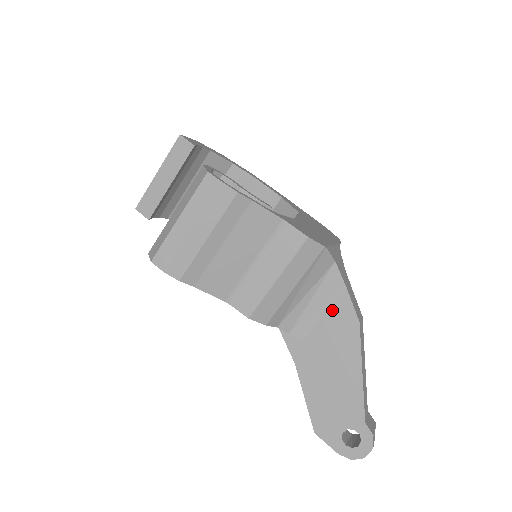
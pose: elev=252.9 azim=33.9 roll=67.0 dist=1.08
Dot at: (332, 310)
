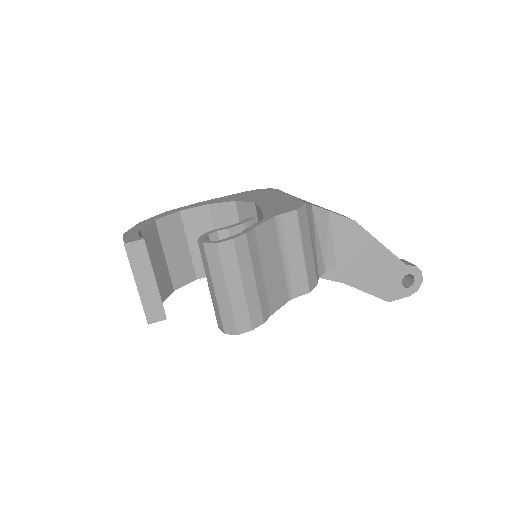
Dot at: (334, 232)
